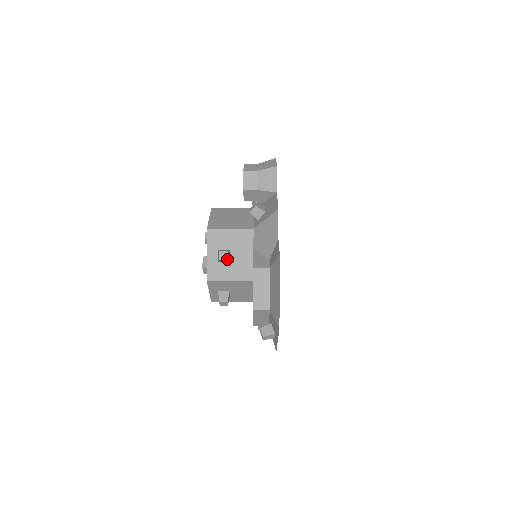
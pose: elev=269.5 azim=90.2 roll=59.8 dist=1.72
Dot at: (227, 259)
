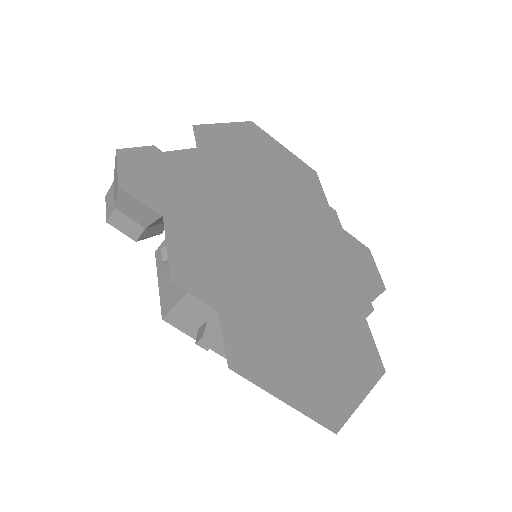
Dot at: (212, 344)
